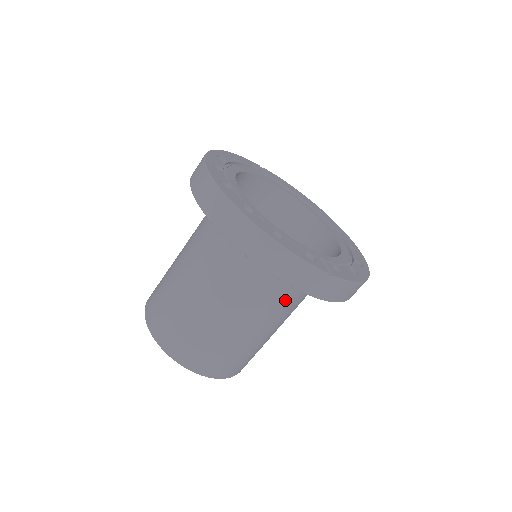
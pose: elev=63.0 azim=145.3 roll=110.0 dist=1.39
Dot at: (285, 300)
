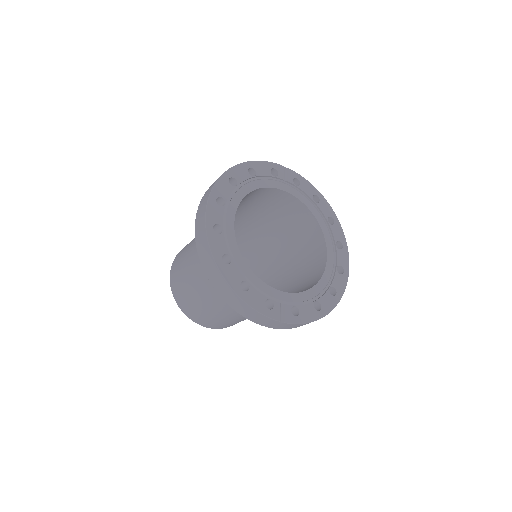
Dot at: occluded
